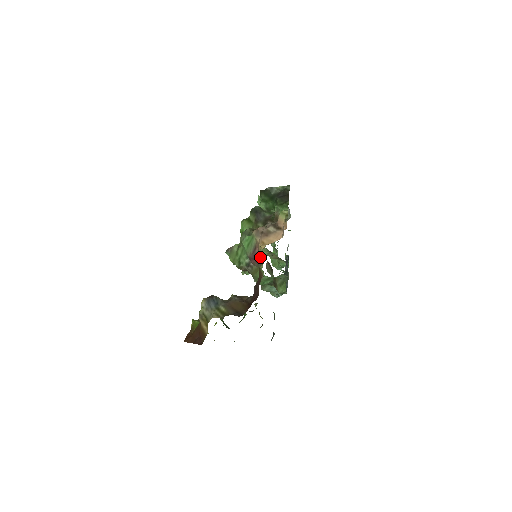
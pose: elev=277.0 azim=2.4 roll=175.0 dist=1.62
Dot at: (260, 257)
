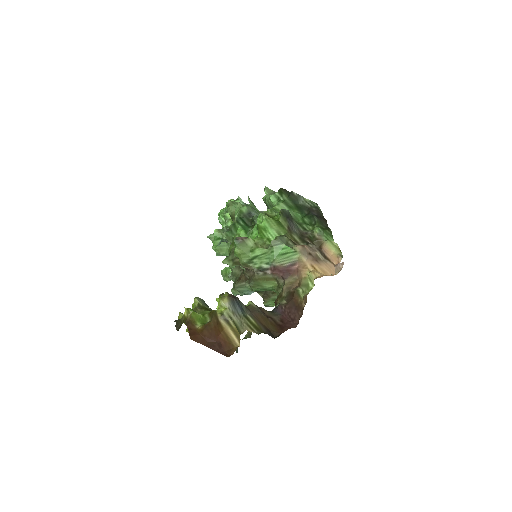
Dot at: (294, 275)
